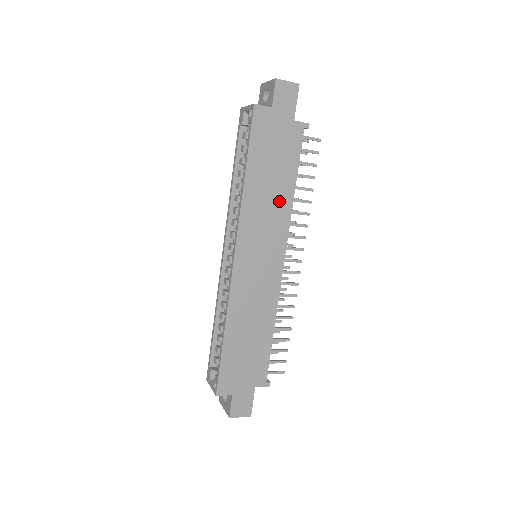
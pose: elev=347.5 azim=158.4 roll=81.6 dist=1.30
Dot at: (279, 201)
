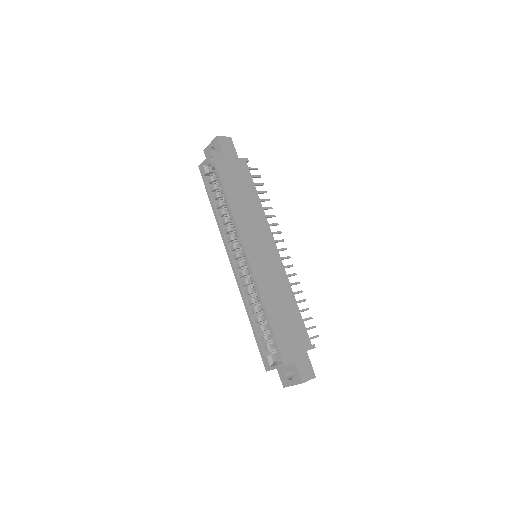
Dot at: (254, 209)
